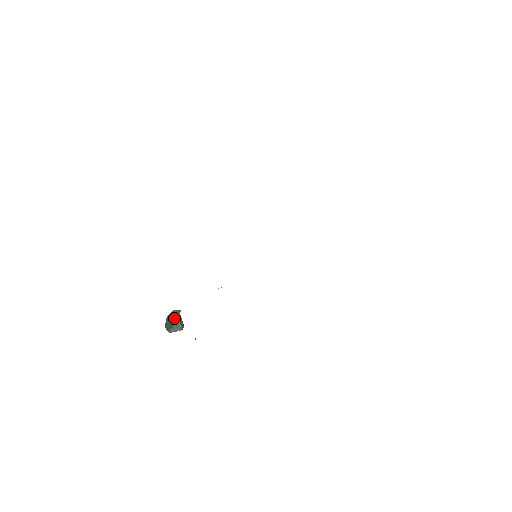
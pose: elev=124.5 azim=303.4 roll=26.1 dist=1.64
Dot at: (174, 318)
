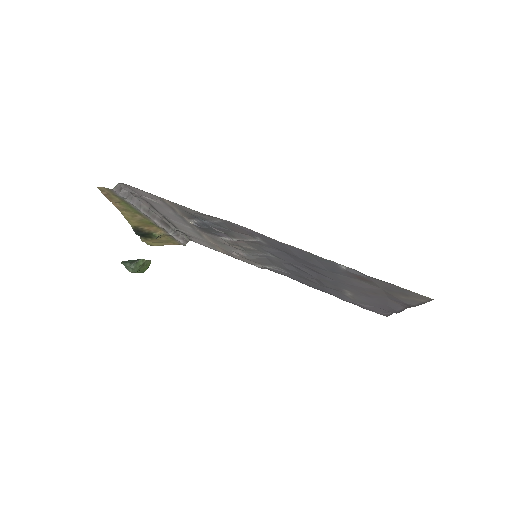
Dot at: (139, 259)
